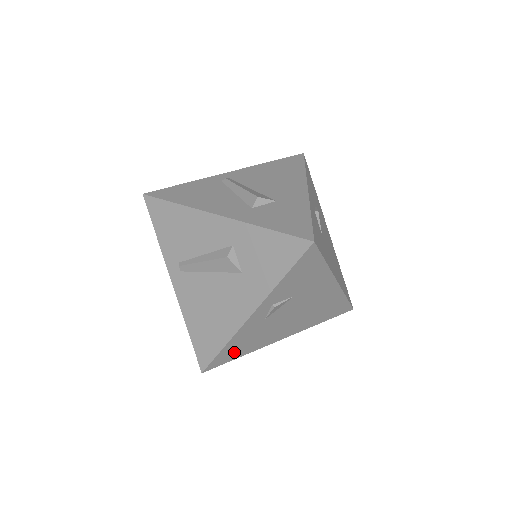
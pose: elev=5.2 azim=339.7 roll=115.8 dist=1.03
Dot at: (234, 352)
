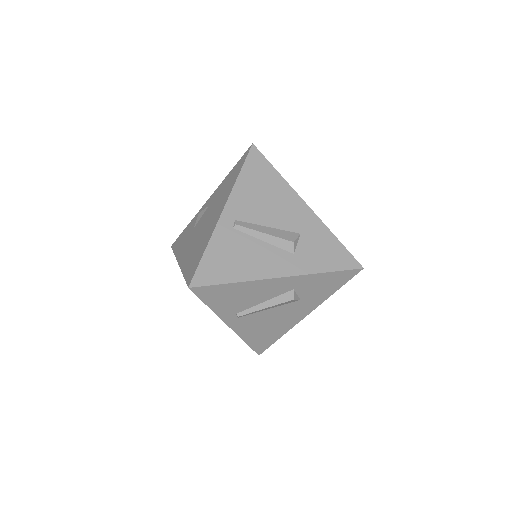
Dot at: occluded
